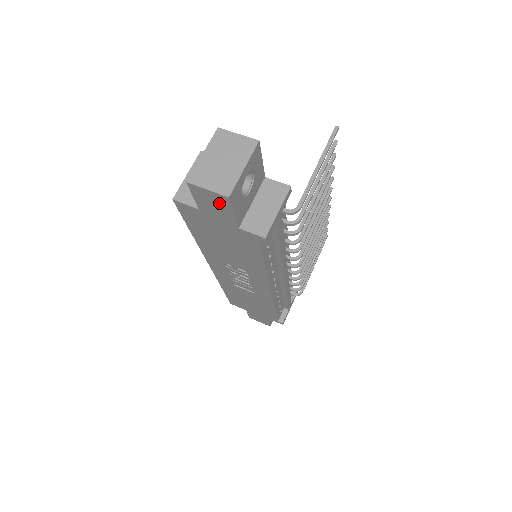
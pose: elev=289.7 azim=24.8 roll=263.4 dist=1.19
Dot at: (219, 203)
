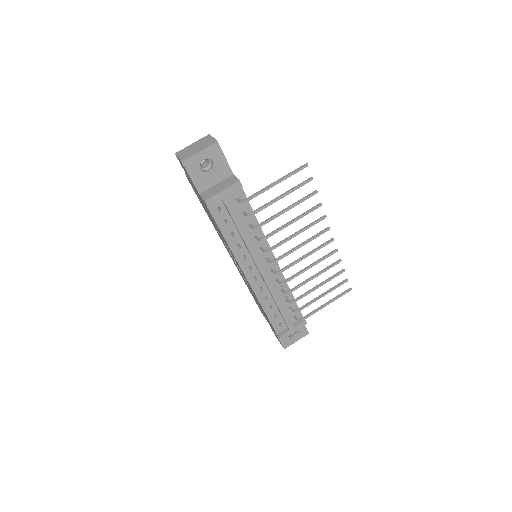
Dot at: occluded
